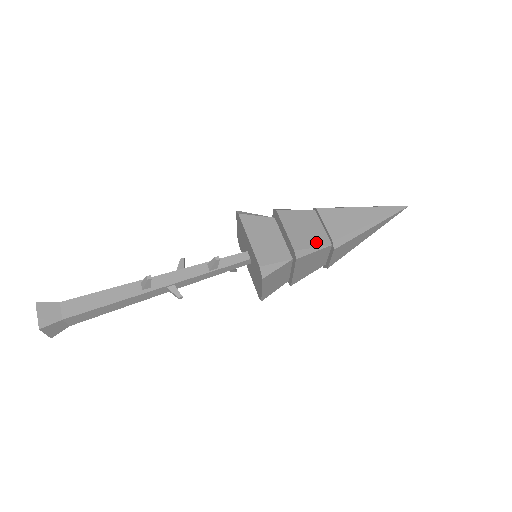
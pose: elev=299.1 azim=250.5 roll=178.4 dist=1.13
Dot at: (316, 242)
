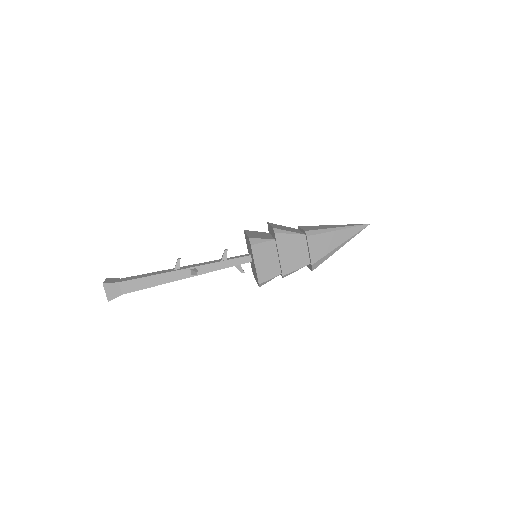
Dot at: (292, 231)
